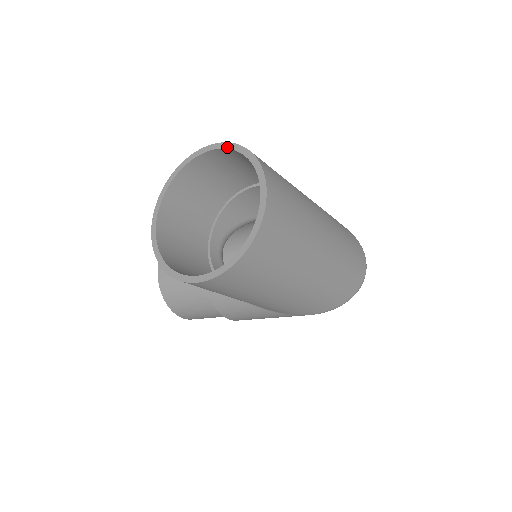
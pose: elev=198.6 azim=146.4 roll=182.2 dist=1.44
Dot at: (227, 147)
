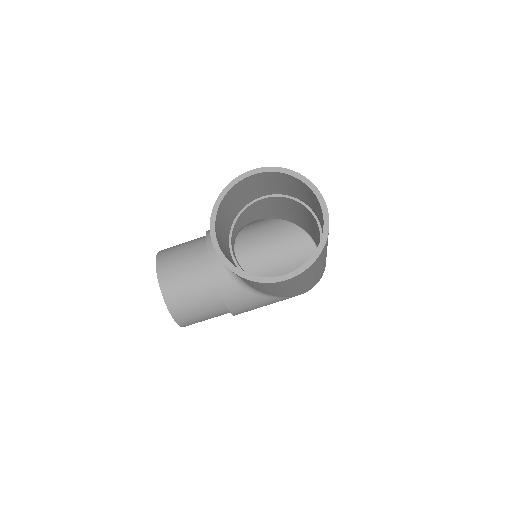
Dot at: (272, 170)
